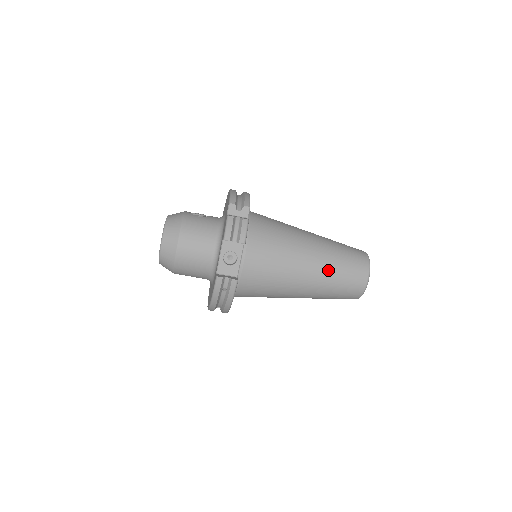
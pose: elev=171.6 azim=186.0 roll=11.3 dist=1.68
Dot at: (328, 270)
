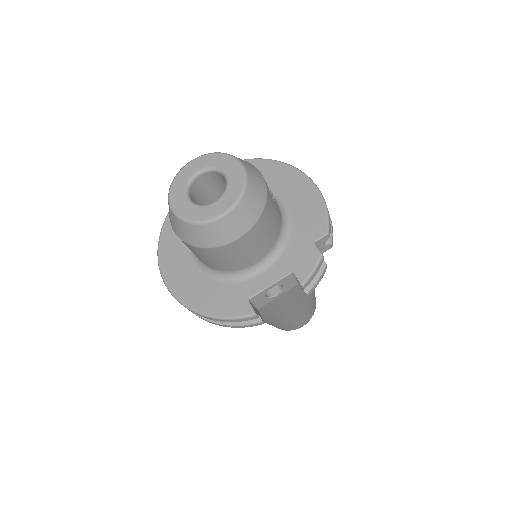
Dot at: (299, 315)
